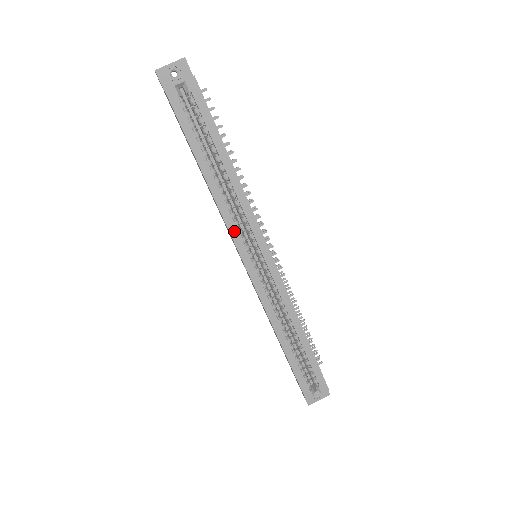
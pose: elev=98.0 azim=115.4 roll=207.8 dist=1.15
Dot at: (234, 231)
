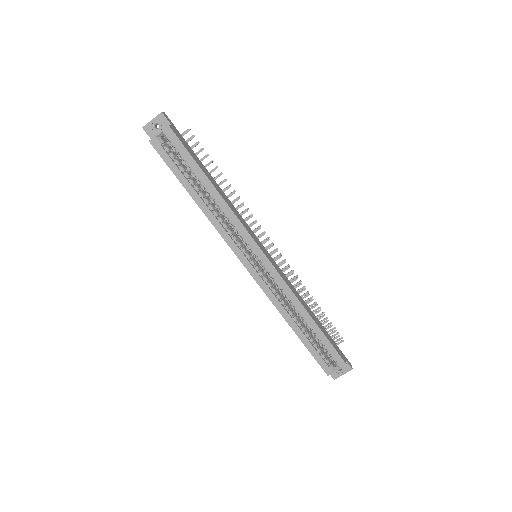
Dot at: (228, 239)
